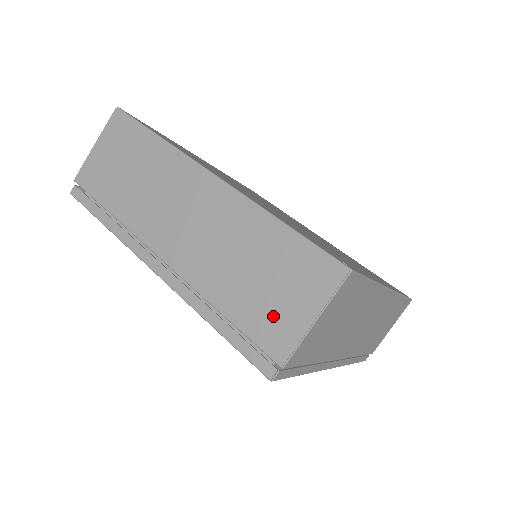
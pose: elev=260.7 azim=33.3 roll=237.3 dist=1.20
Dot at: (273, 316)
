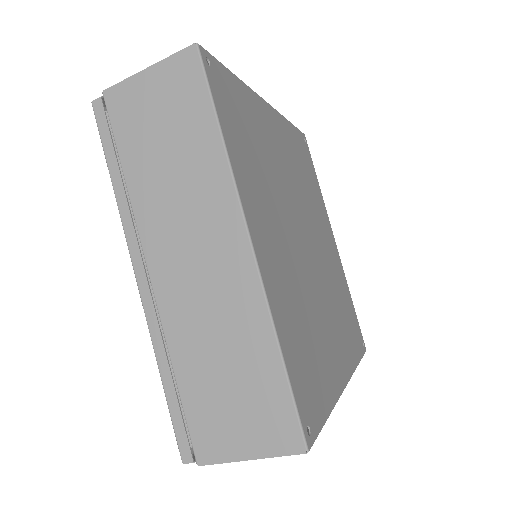
Dot at: (217, 423)
